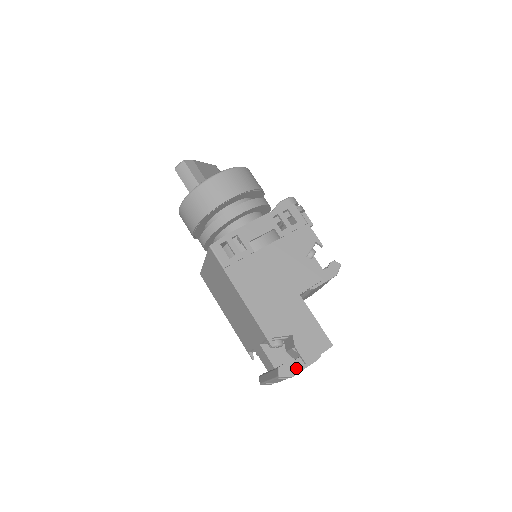
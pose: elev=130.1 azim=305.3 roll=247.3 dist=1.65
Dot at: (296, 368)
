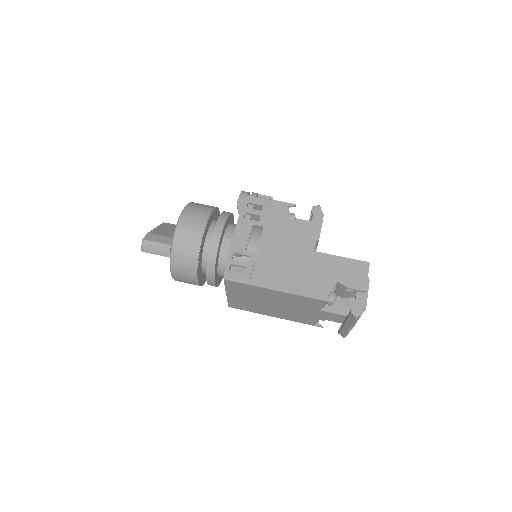
Dot at: (362, 301)
